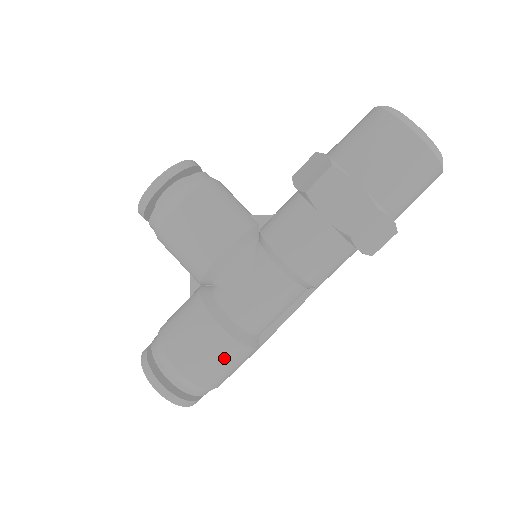
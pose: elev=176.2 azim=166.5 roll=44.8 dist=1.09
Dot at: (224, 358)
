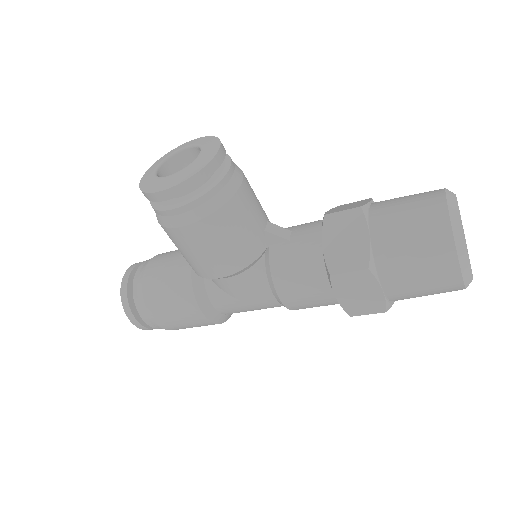
Dot at: (200, 326)
